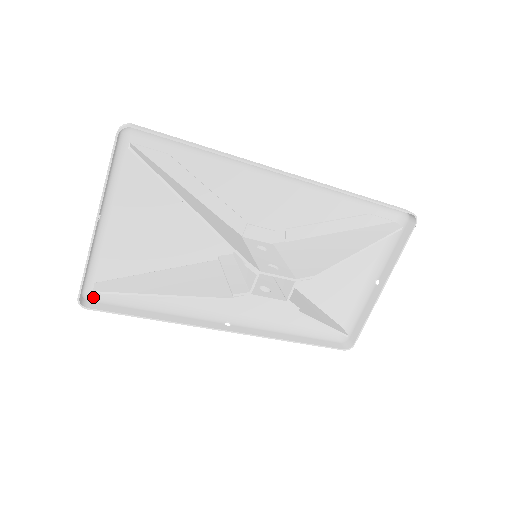
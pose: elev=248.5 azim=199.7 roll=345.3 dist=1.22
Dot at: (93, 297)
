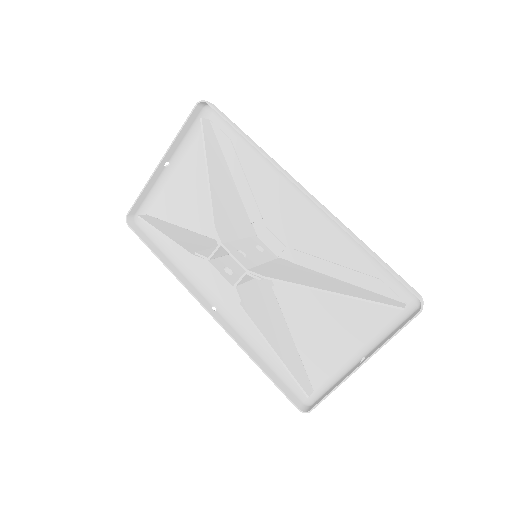
Dot at: (141, 224)
